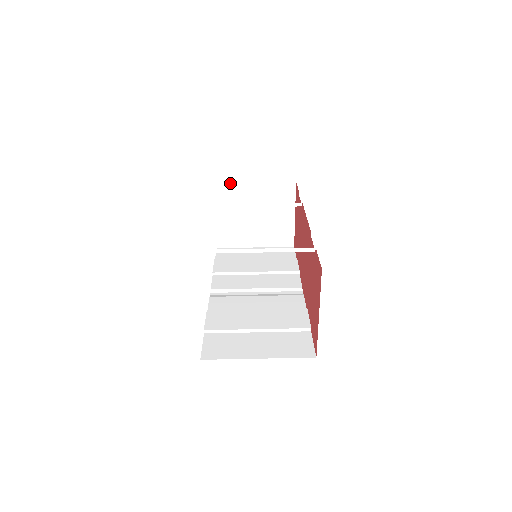
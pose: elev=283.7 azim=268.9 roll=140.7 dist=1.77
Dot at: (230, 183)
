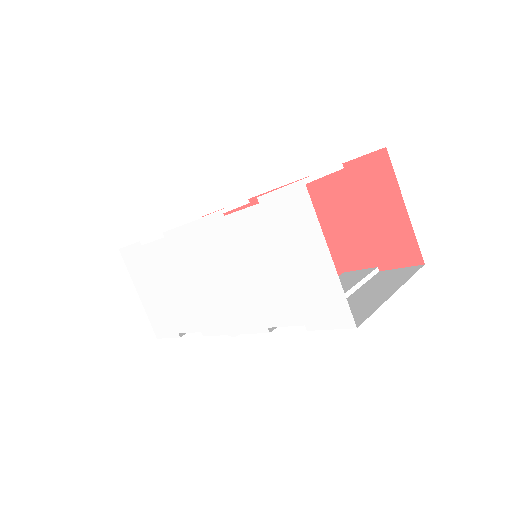
Dot at: occluded
